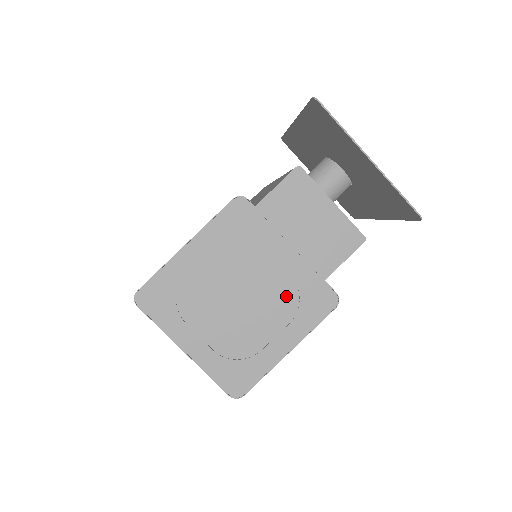
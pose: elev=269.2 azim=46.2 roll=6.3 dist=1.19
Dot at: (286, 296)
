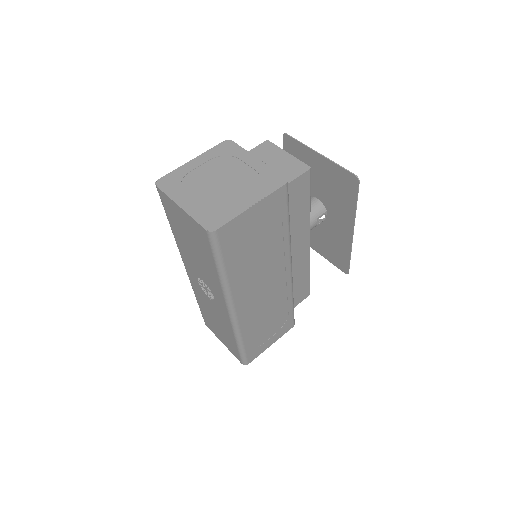
Dot at: (252, 180)
